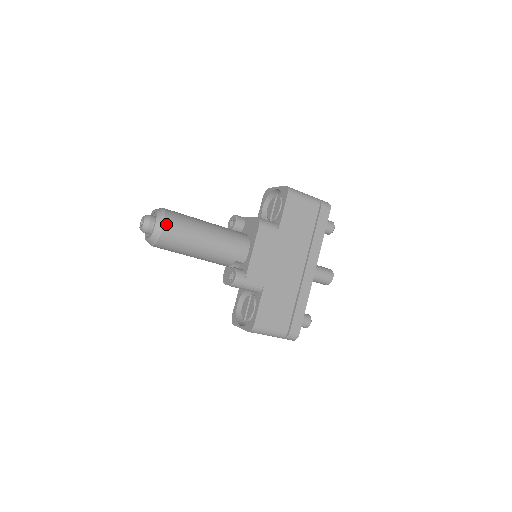
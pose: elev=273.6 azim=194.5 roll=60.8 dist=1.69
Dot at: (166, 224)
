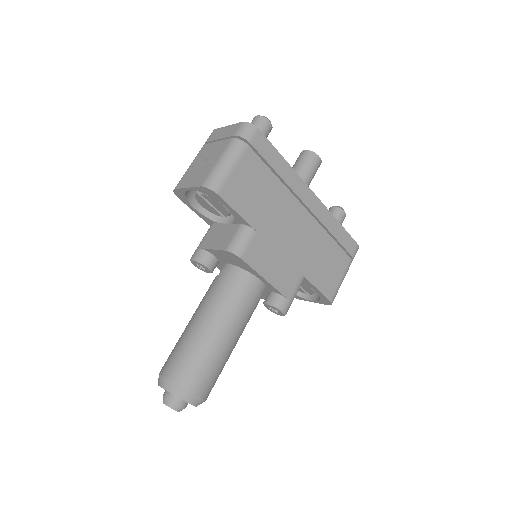
Dot at: (194, 391)
